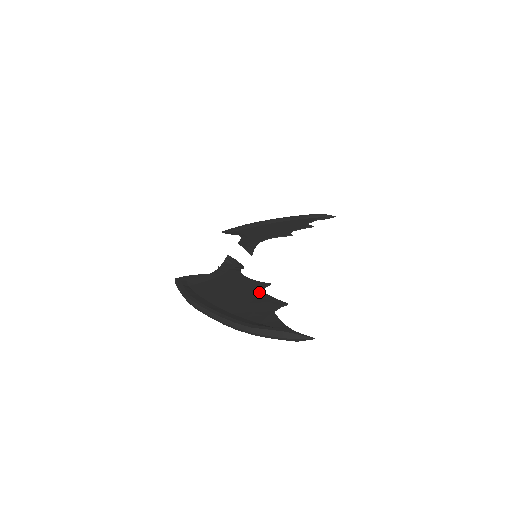
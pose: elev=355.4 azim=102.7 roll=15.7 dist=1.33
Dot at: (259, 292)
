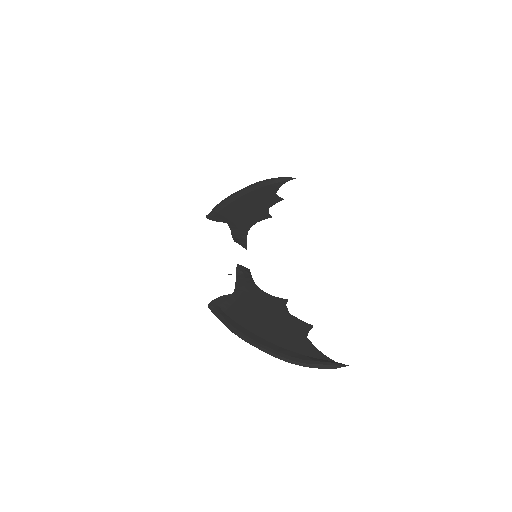
Dot at: (285, 313)
